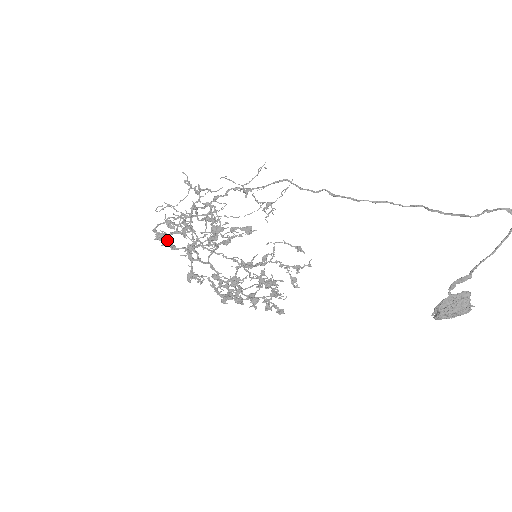
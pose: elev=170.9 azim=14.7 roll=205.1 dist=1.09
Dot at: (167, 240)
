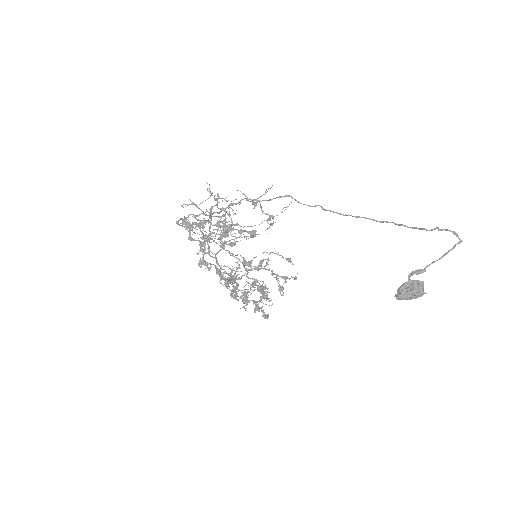
Dot at: (190, 226)
